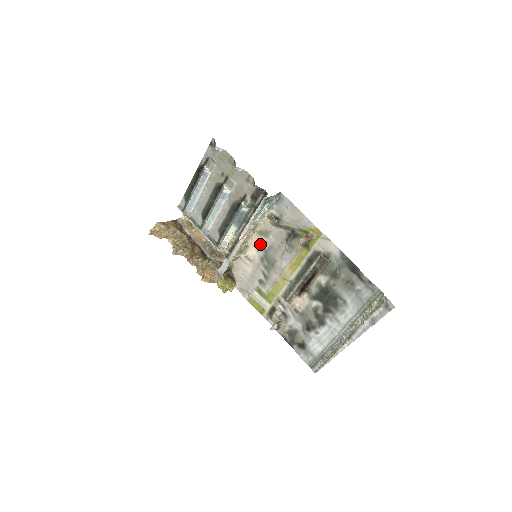
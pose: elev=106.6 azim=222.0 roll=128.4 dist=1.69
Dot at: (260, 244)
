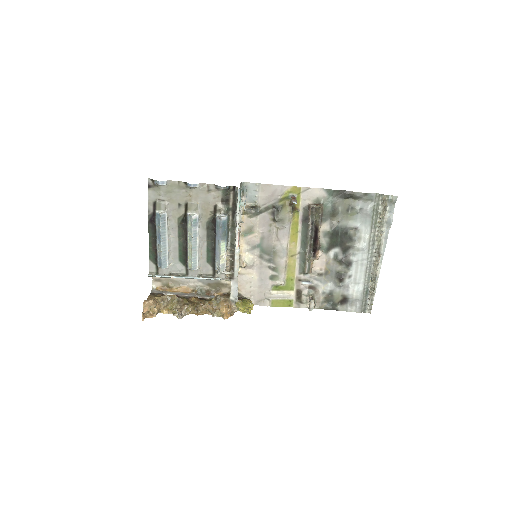
Dot at: (250, 244)
